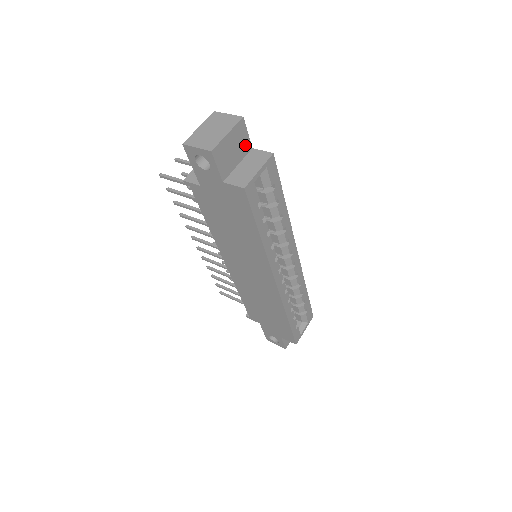
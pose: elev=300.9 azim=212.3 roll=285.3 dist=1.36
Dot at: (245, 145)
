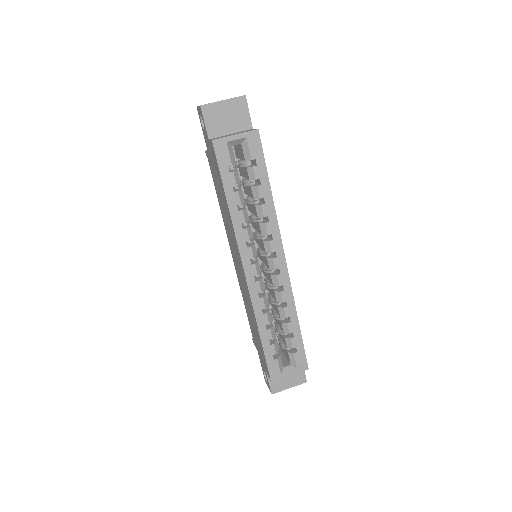
Dot at: (244, 121)
